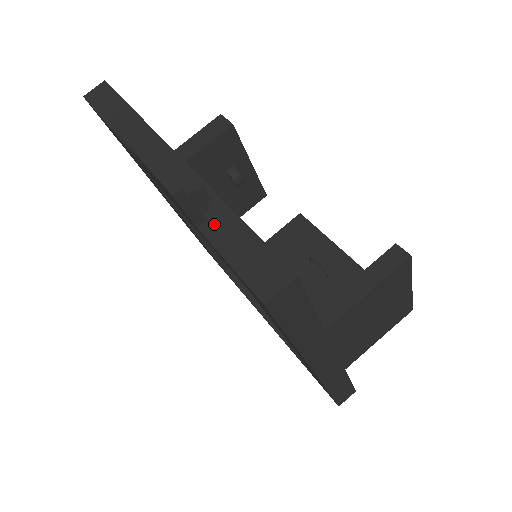
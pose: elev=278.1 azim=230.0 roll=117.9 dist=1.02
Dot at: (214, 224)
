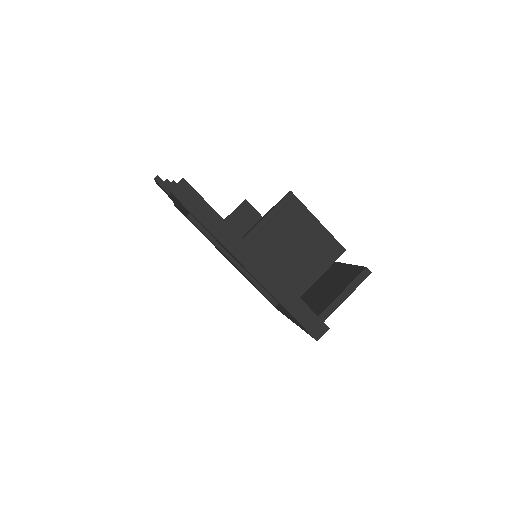
Dot at: occluded
